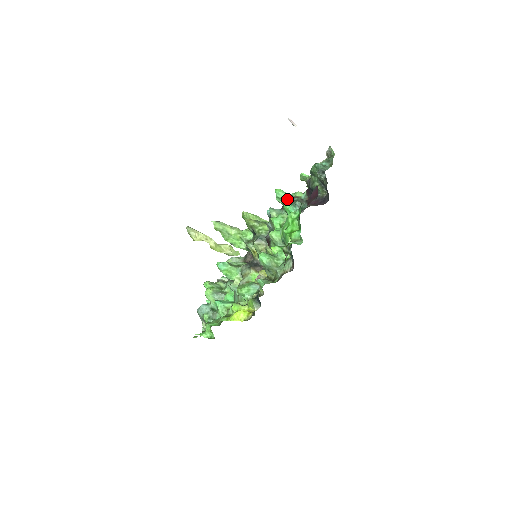
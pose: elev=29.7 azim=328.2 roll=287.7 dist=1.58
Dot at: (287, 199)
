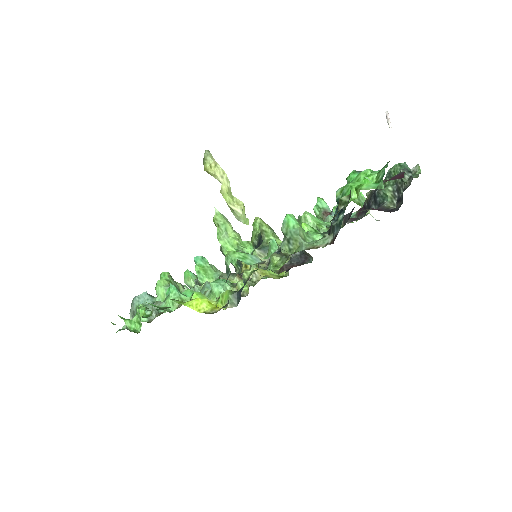
Dot at: (328, 212)
